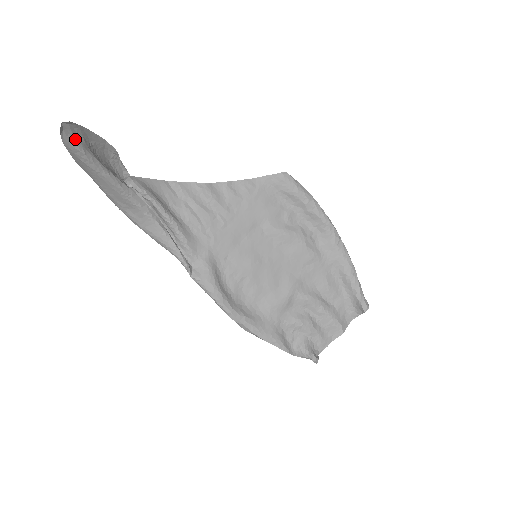
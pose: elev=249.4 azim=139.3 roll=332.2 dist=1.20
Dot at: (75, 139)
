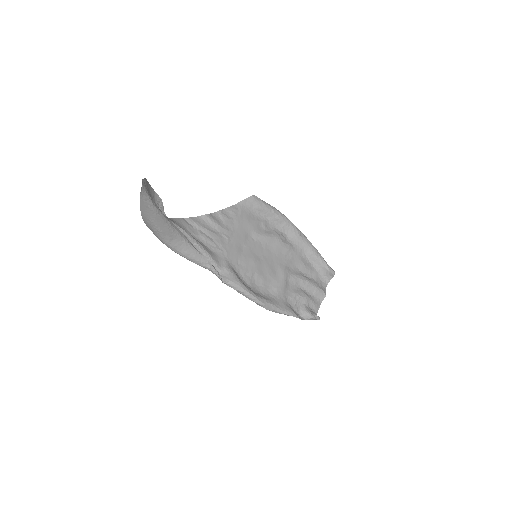
Dot at: (146, 191)
